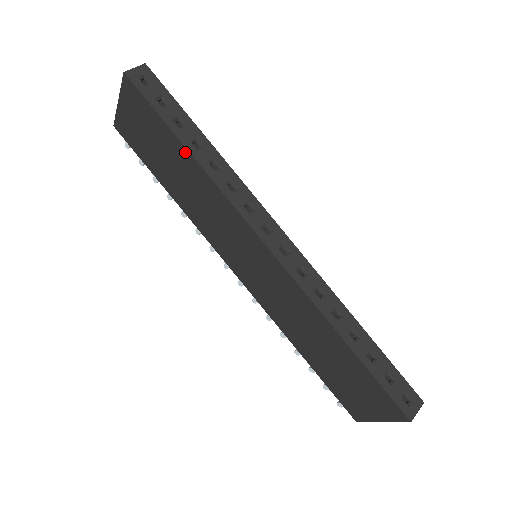
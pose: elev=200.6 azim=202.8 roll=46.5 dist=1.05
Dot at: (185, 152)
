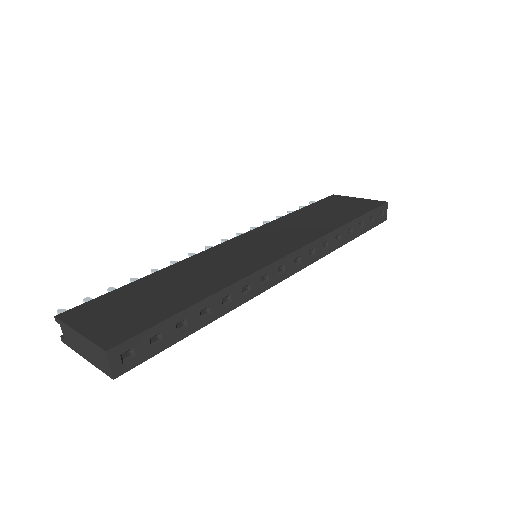
Dot at: (202, 324)
